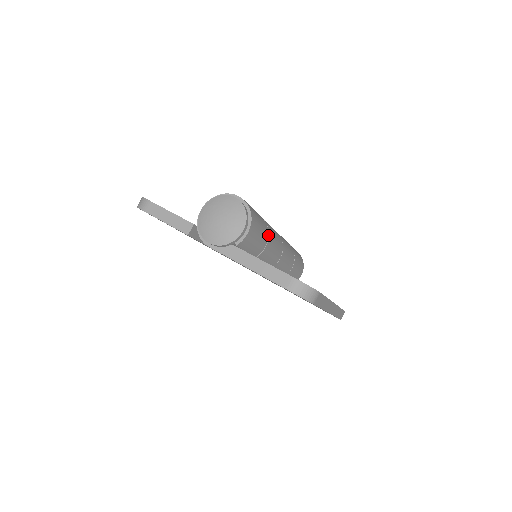
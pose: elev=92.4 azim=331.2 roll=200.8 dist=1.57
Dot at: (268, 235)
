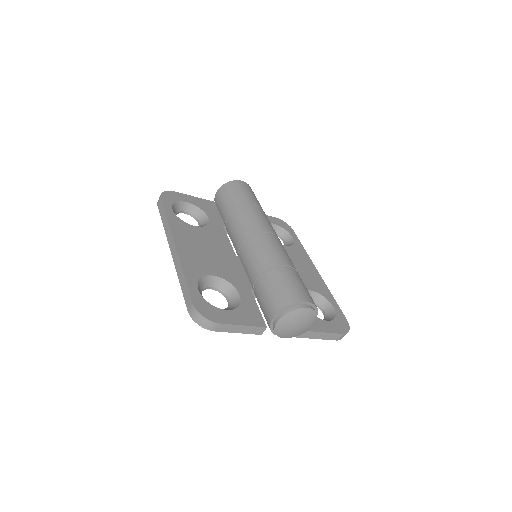
Dot at: occluded
